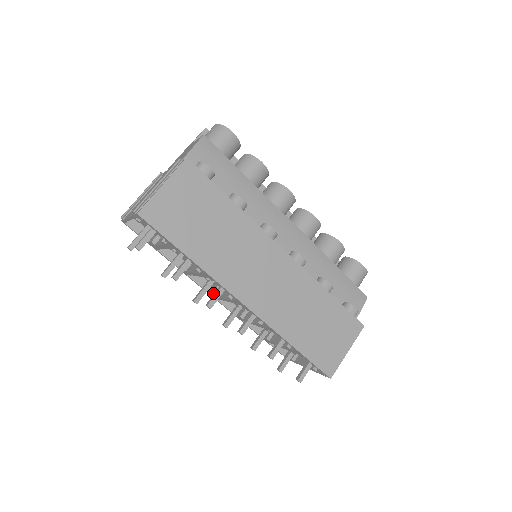
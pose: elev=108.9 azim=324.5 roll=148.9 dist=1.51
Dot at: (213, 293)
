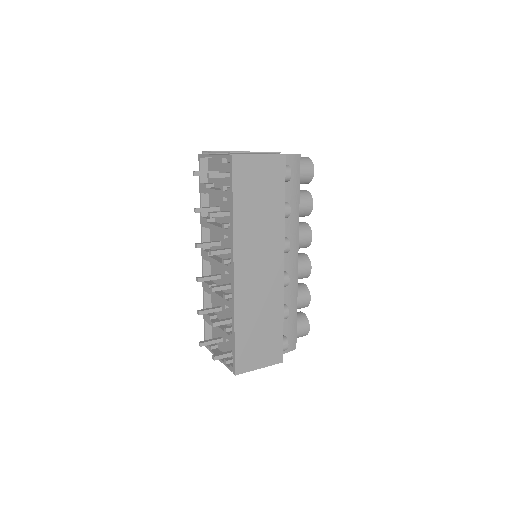
Dot at: (208, 253)
